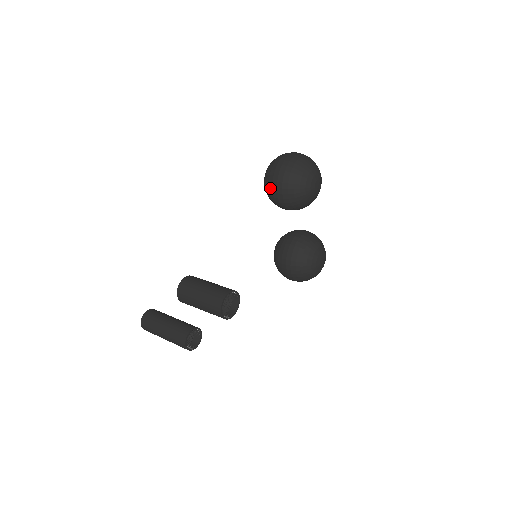
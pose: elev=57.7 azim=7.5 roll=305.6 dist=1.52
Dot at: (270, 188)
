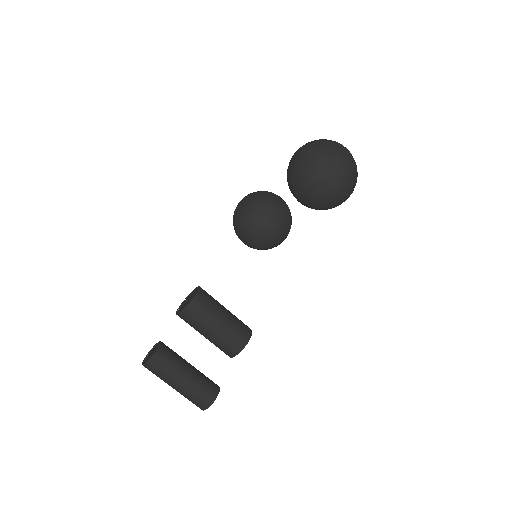
Dot at: (306, 185)
